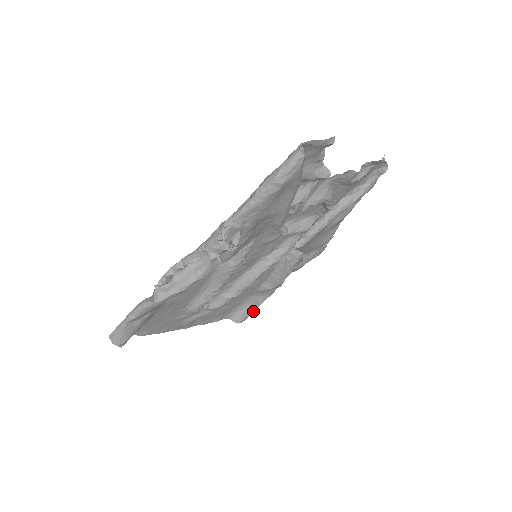
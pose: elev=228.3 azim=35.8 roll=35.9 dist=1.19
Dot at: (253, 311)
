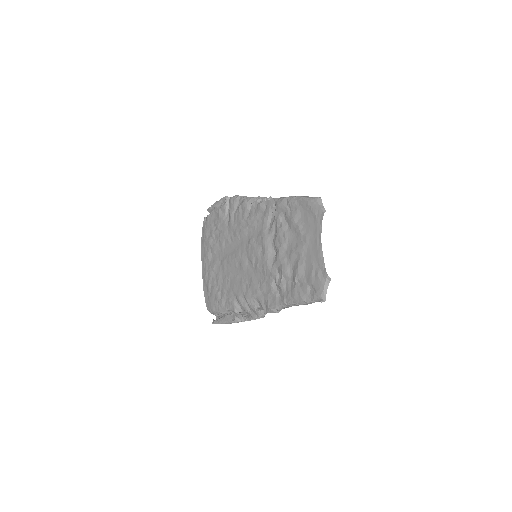
Dot at: occluded
